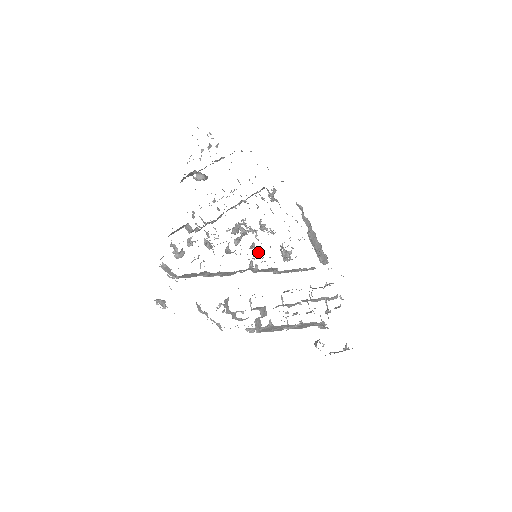
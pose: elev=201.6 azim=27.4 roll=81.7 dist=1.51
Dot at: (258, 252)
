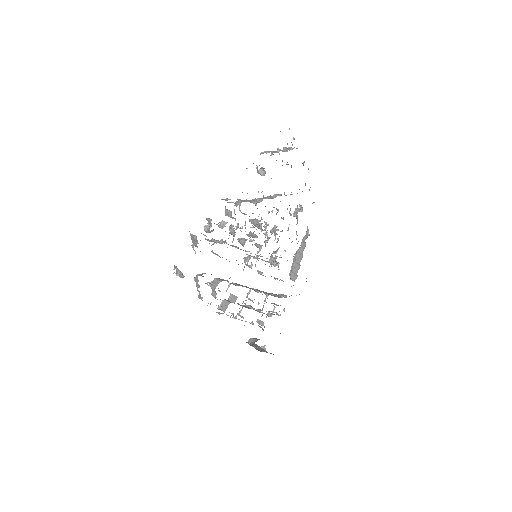
Dot at: occluded
